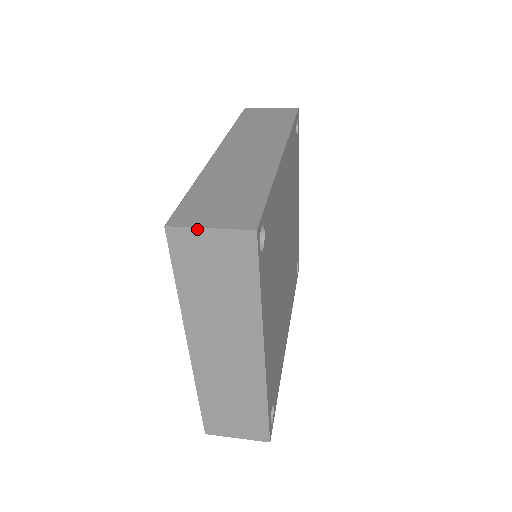
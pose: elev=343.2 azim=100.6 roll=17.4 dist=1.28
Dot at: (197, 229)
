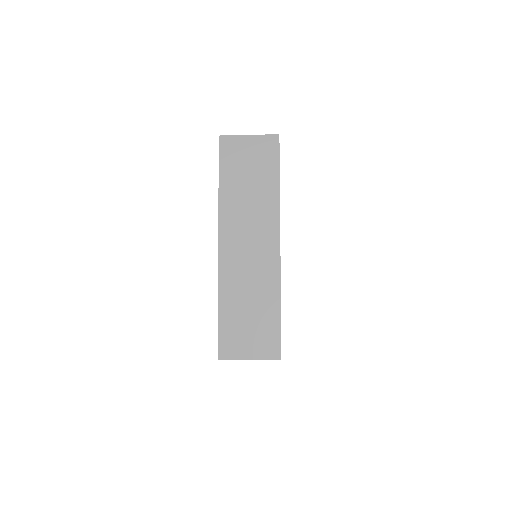
Dot at: (240, 136)
